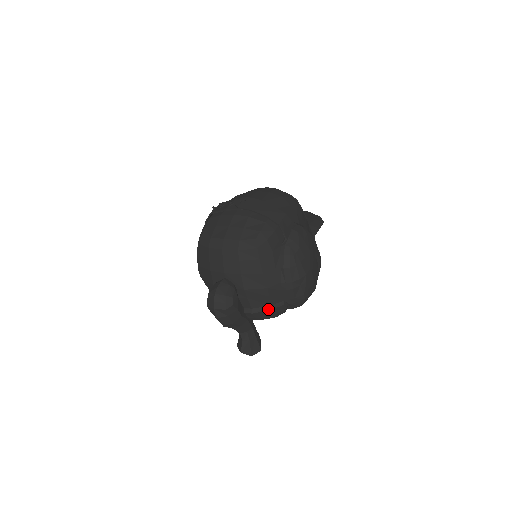
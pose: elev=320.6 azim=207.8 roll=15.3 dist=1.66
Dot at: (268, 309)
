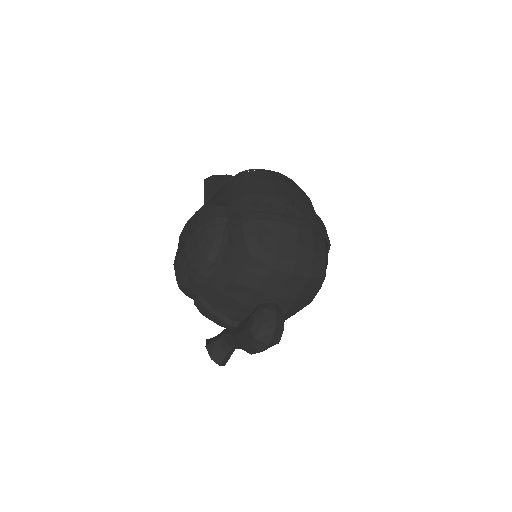
Dot at: occluded
